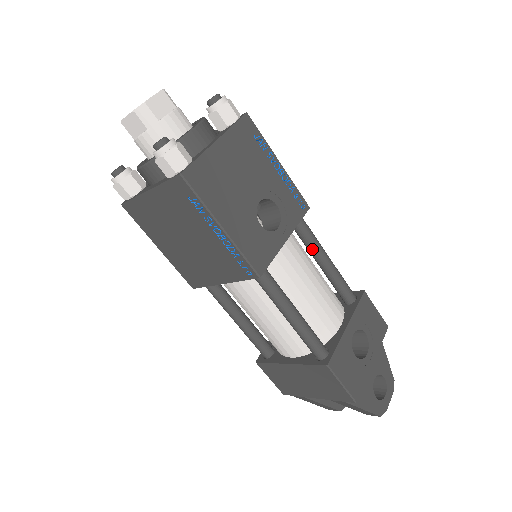
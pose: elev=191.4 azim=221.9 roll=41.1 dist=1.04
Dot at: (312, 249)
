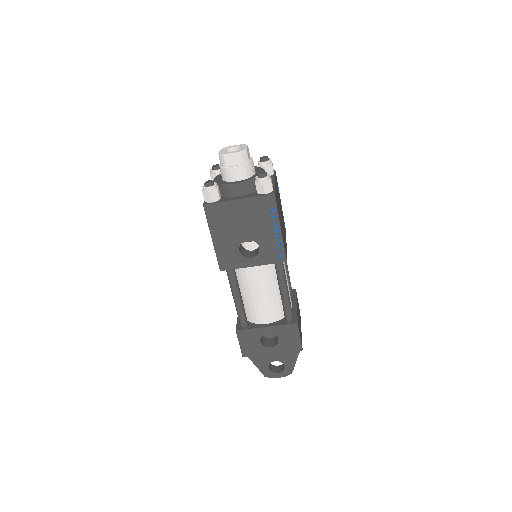
Dot at: (278, 280)
